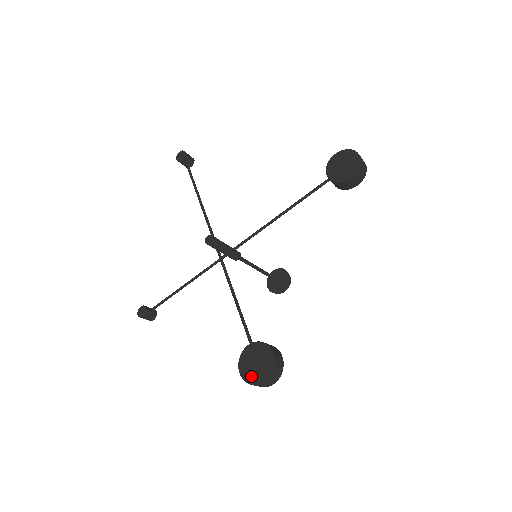
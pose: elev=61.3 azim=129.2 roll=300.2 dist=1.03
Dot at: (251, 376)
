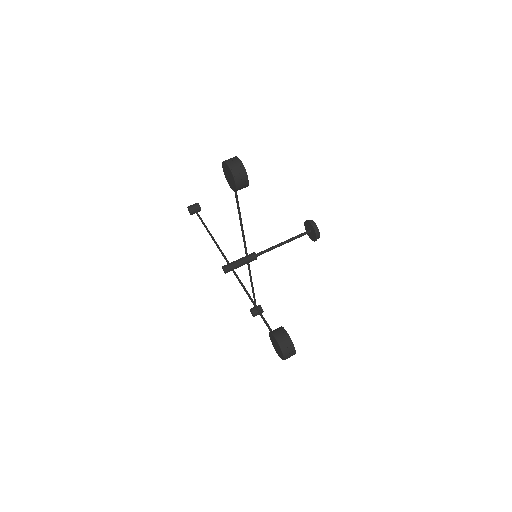
Dot at: (280, 355)
